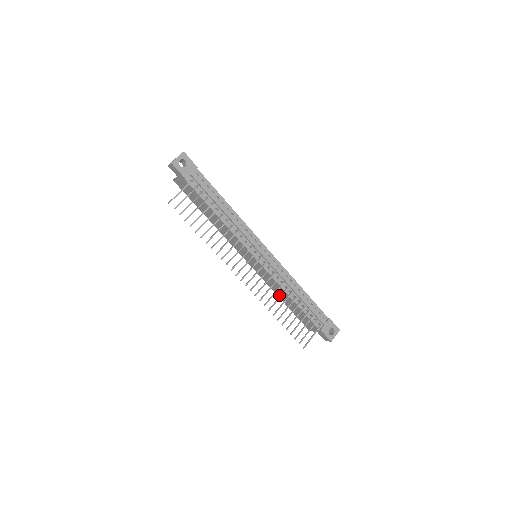
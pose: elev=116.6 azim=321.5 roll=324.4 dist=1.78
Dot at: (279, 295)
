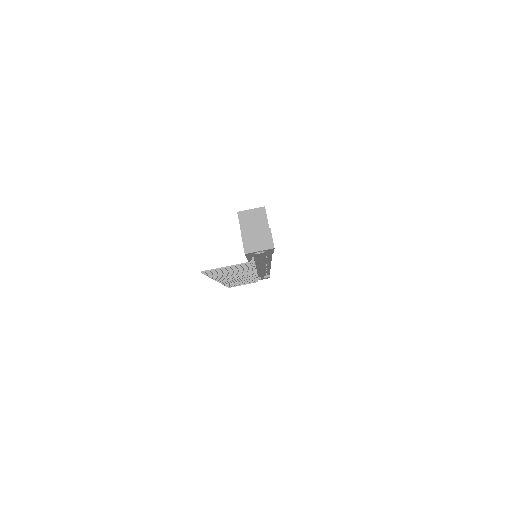
Dot at: occluded
